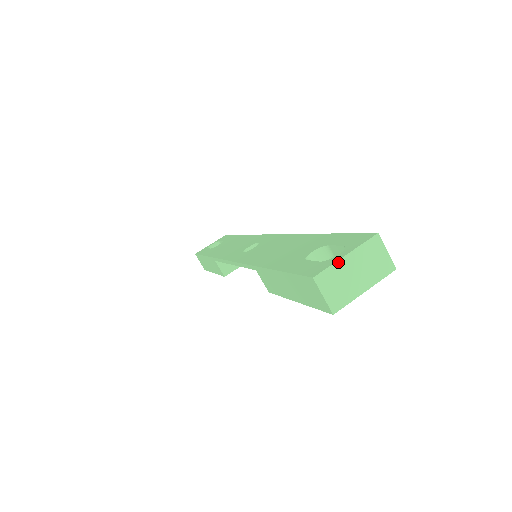
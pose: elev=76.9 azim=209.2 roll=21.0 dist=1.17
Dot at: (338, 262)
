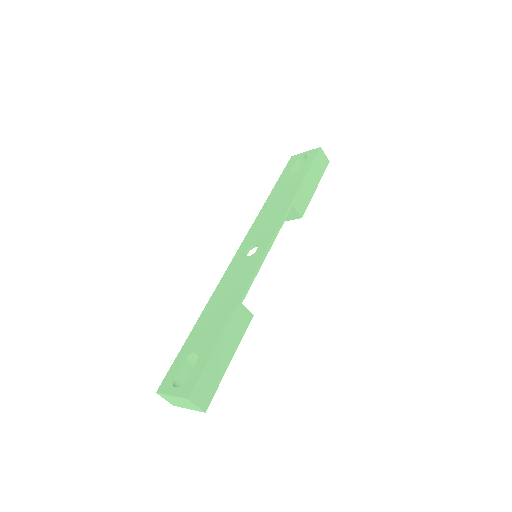
Dot at: (168, 395)
